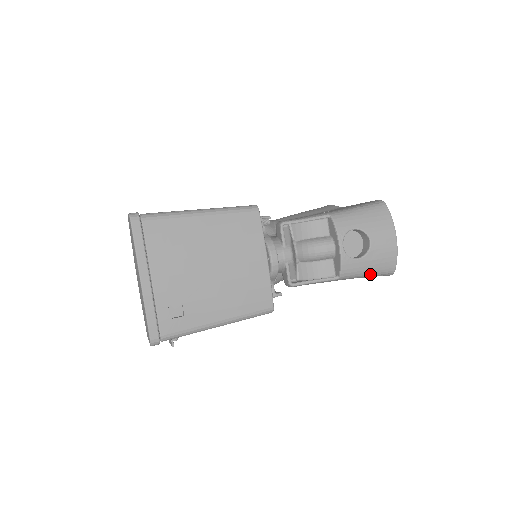
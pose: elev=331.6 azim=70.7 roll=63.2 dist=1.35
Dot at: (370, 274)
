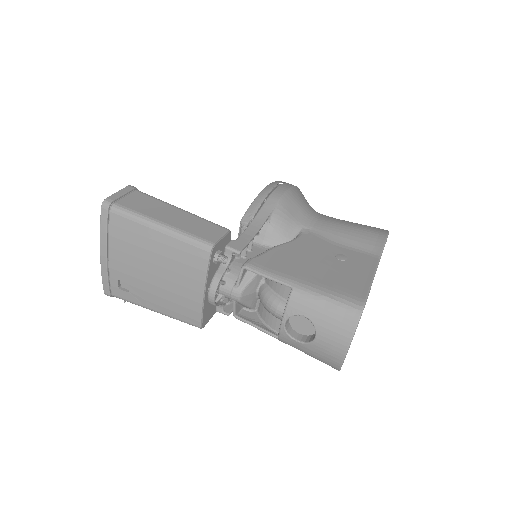
Dot at: (312, 356)
